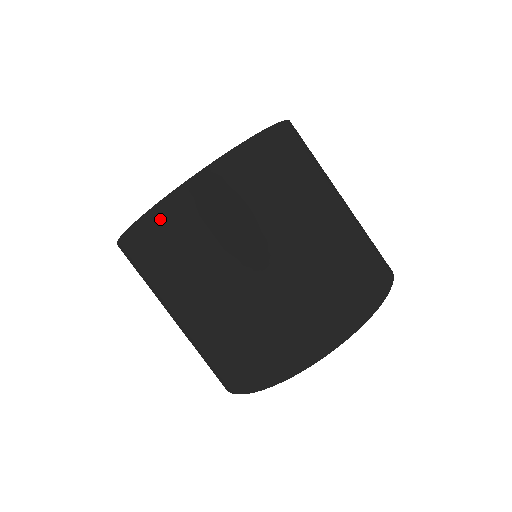
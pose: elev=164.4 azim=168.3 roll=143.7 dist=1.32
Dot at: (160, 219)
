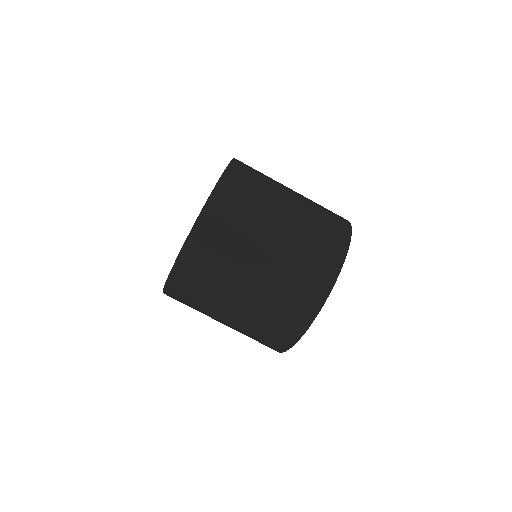
Dot at: (221, 194)
